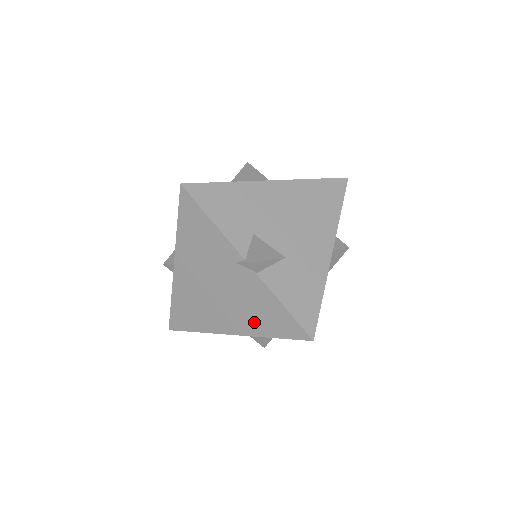
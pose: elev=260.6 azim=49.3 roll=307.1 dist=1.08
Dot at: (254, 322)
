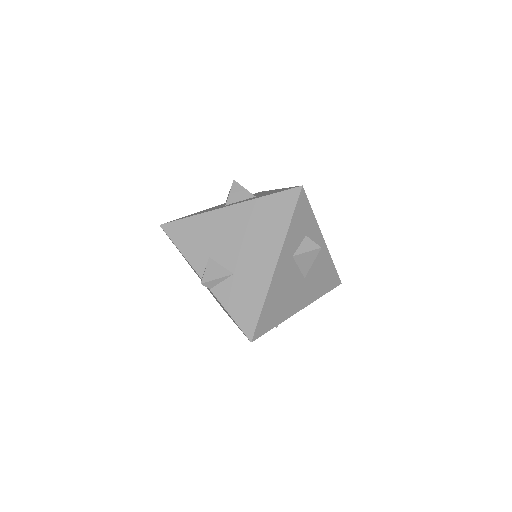
Dot at: (232, 319)
